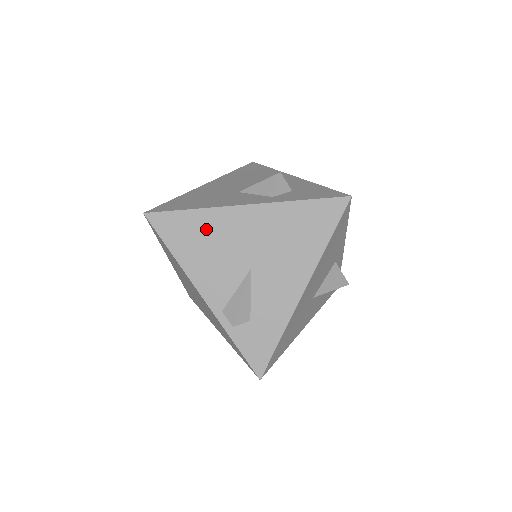
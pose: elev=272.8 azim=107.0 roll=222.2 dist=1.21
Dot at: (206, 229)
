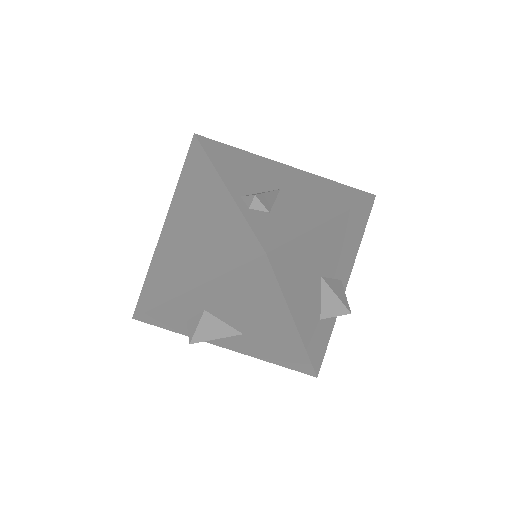
Dot at: (246, 159)
